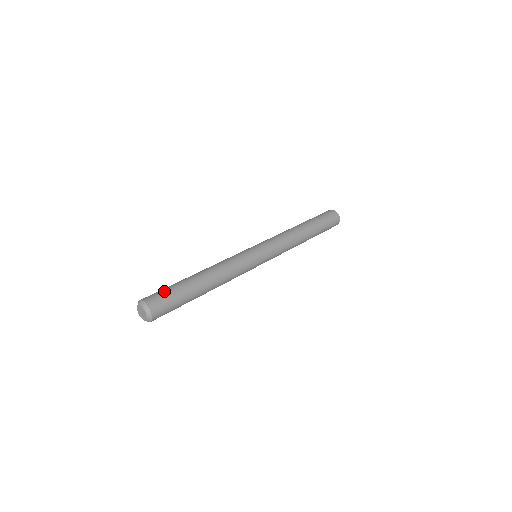
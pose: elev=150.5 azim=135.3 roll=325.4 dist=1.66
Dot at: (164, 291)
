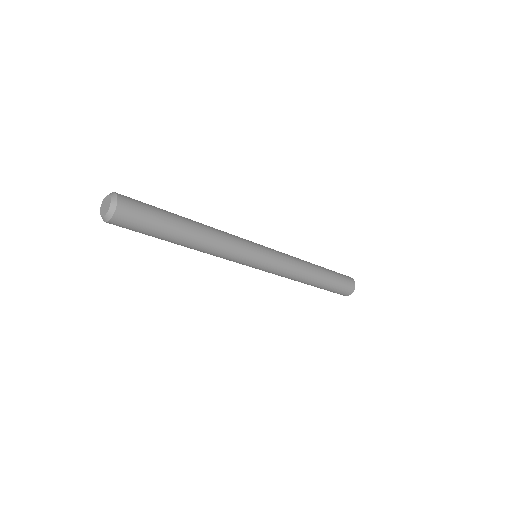
Dot at: occluded
